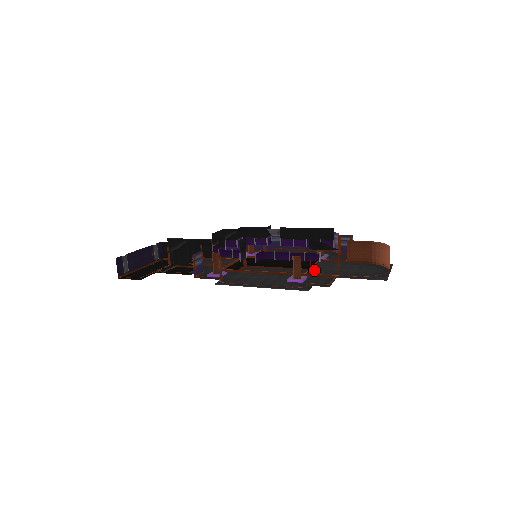
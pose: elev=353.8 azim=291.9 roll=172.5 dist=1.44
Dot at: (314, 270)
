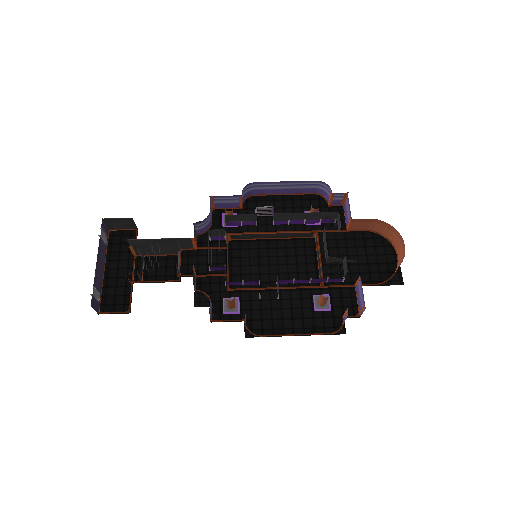
Dot at: (325, 267)
